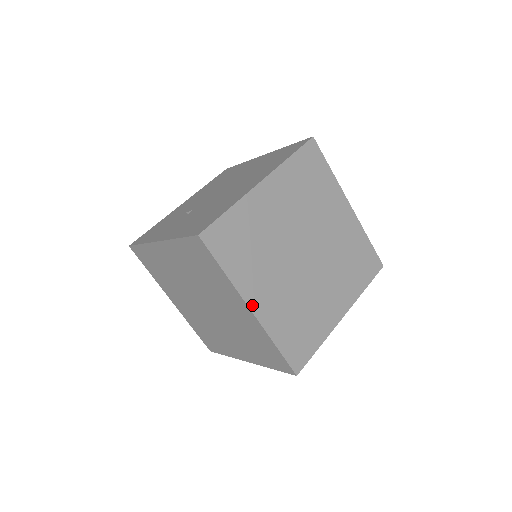
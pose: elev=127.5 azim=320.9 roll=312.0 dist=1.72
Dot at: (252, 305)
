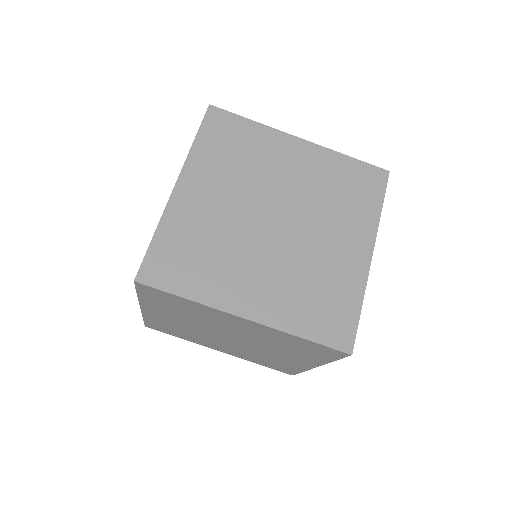
Dot at: (243, 312)
